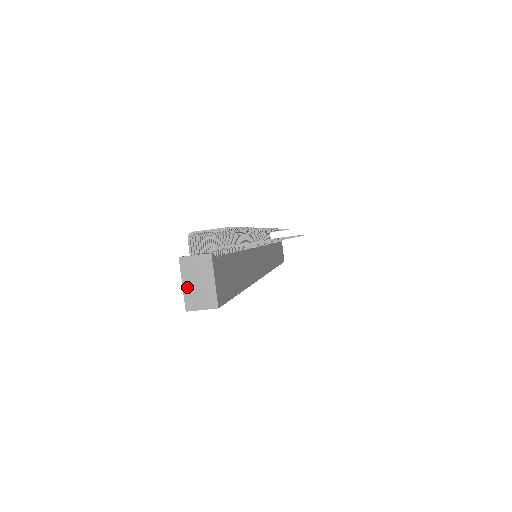
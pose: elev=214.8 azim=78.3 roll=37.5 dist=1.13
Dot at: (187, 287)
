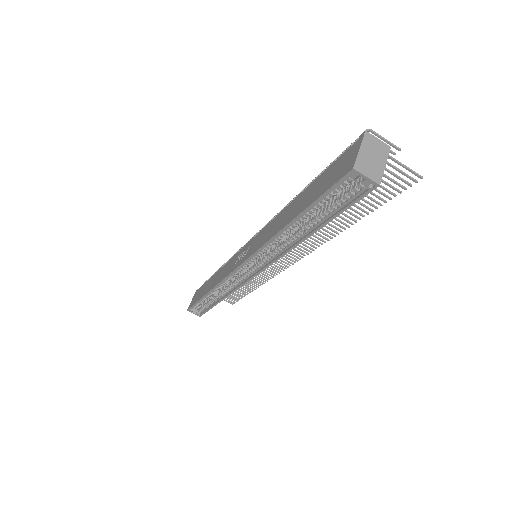
Dot at: (363, 153)
